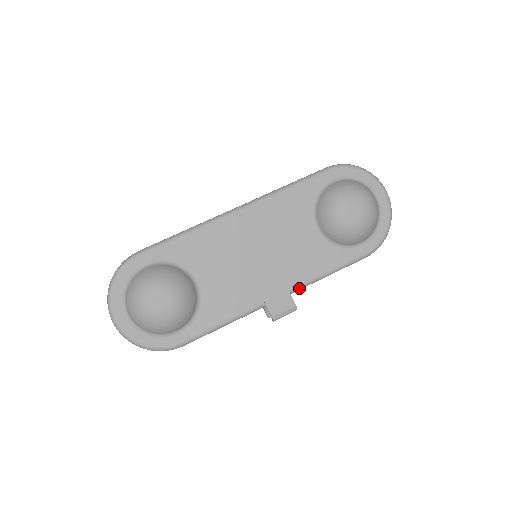
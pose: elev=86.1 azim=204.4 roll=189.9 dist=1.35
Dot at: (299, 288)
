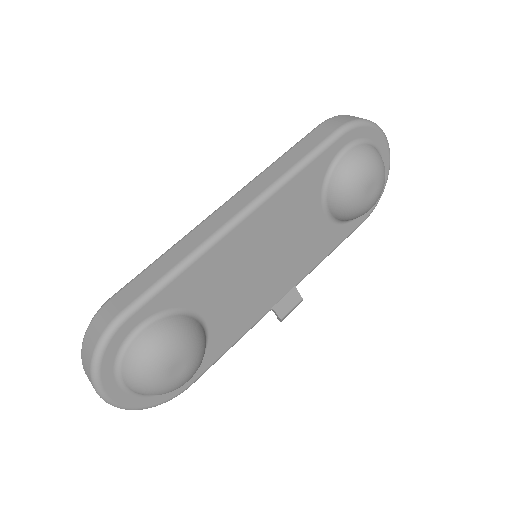
Dot at: occluded
